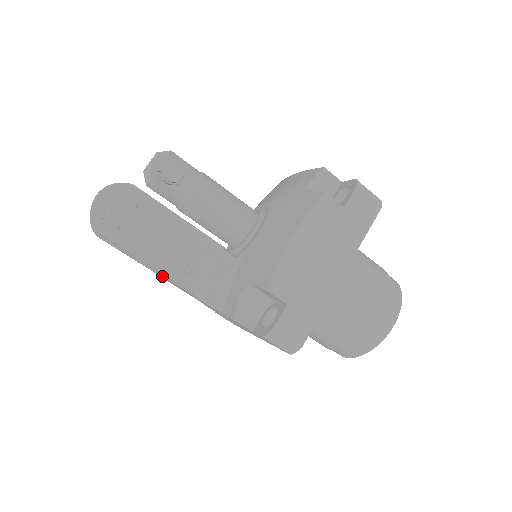
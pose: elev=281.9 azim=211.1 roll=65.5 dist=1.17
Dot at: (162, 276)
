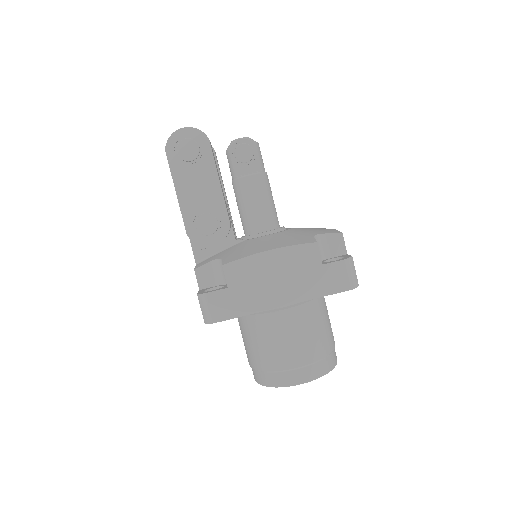
Dot at: occluded
